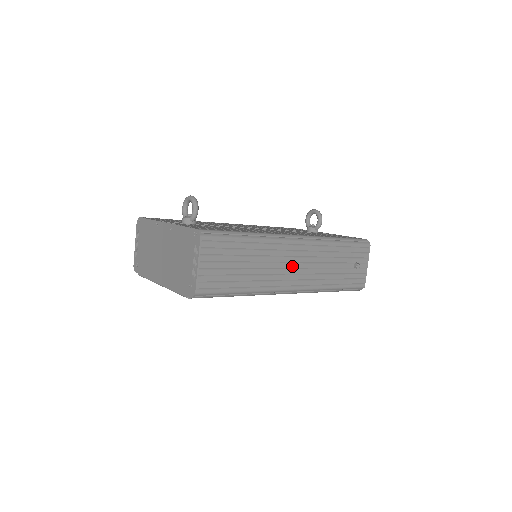
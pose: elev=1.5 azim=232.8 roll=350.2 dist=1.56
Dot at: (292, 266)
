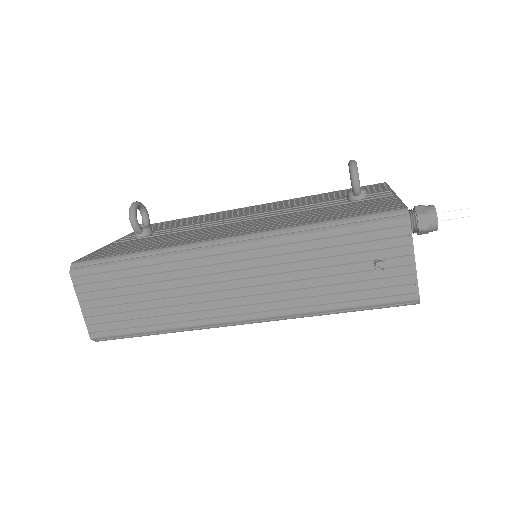
Dot at: (226, 287)
